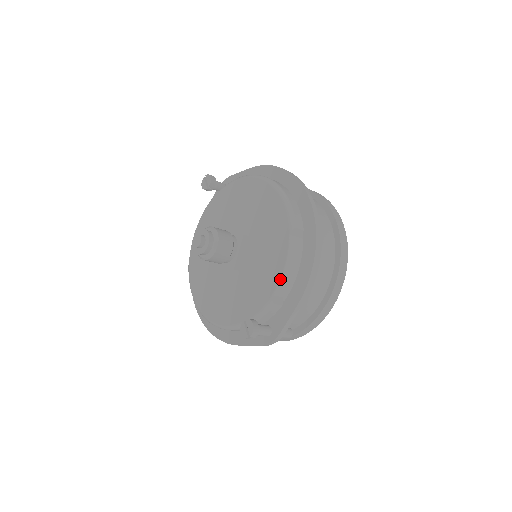
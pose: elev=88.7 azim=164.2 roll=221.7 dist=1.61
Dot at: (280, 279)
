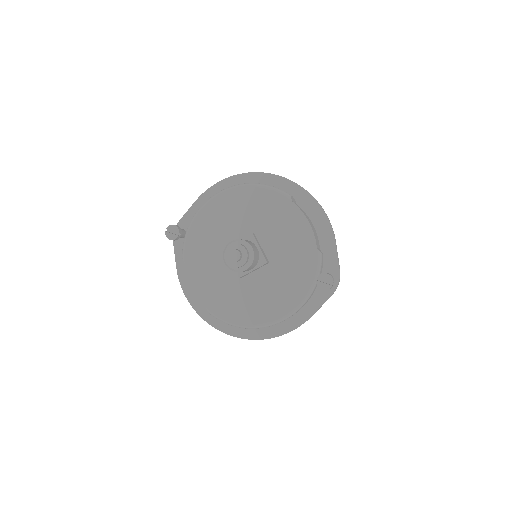
Dot at: (313, 233)
